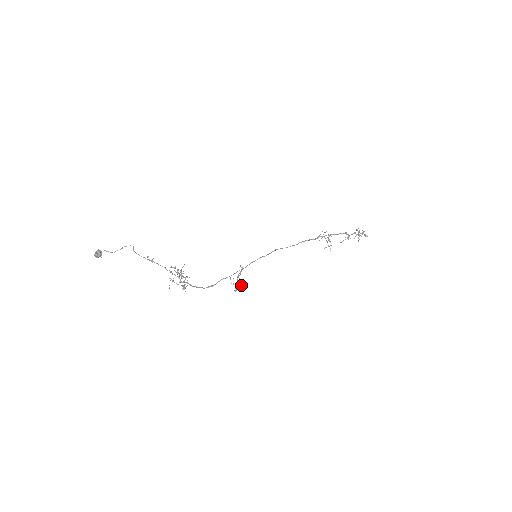
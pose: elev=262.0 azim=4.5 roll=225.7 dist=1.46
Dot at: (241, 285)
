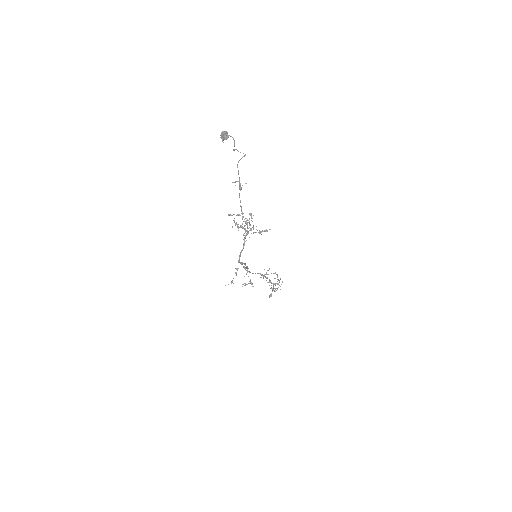
Dot at: occluded
